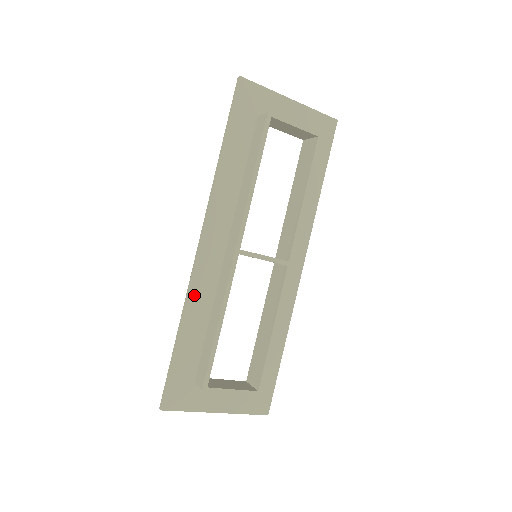
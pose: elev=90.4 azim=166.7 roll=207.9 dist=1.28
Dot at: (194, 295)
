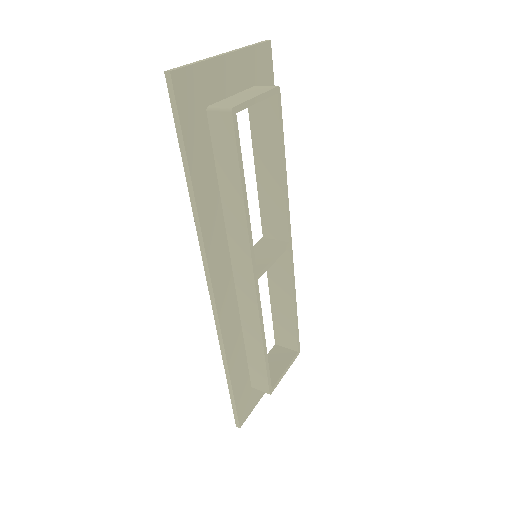
Dot at: (227, 337)
